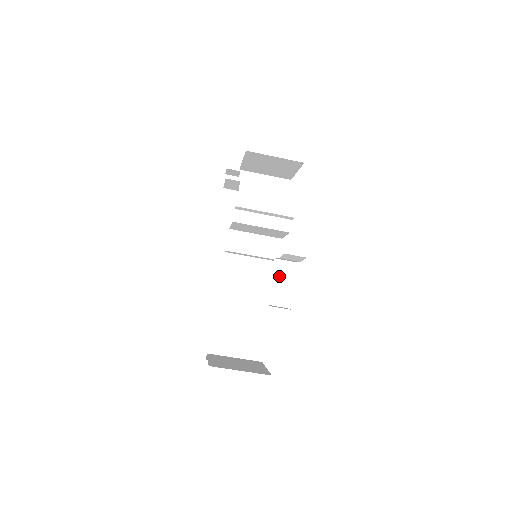
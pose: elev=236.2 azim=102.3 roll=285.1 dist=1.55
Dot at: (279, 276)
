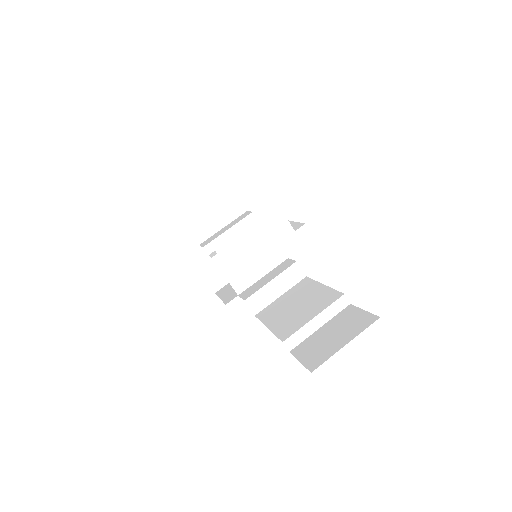
Dot at: occluded
